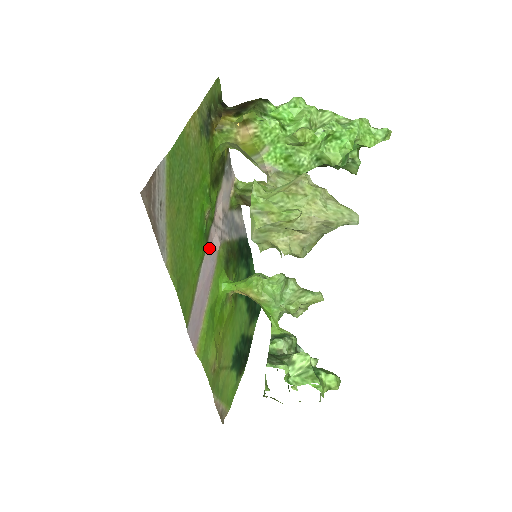
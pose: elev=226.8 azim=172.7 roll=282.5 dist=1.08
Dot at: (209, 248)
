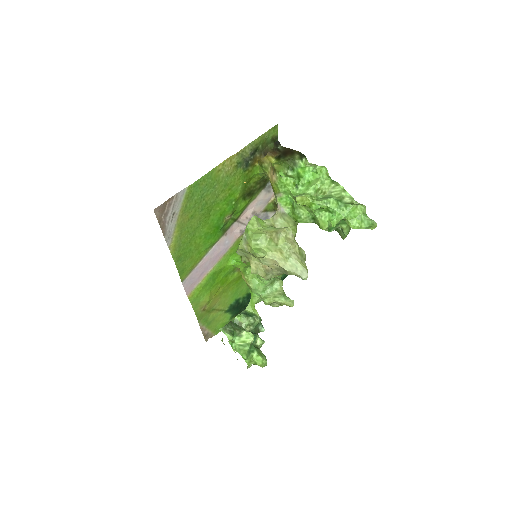
Dot at: (226, 236)
